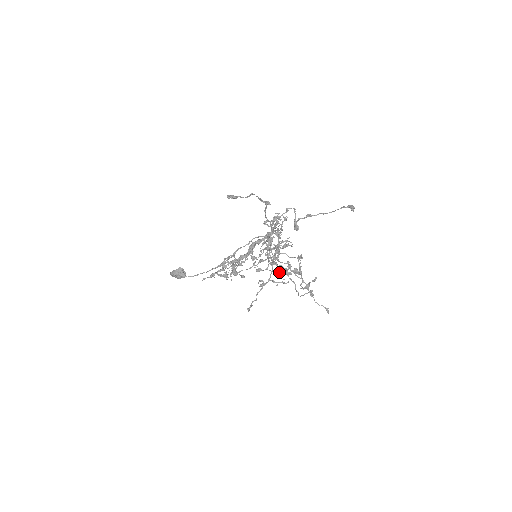
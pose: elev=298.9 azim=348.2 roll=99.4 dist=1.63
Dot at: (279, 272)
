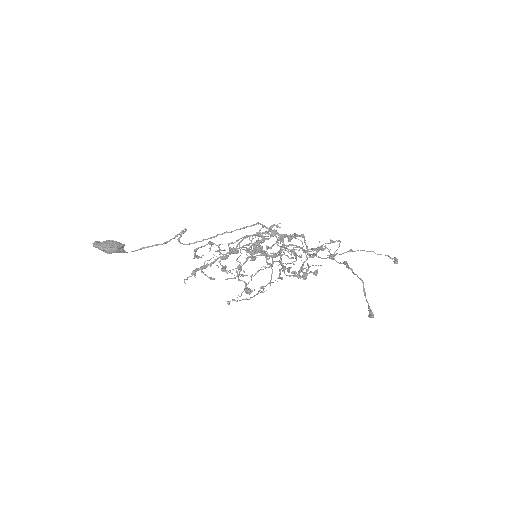
Dot at: occluded
